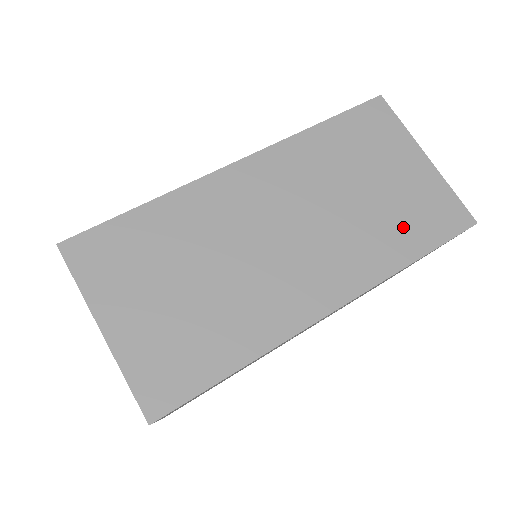
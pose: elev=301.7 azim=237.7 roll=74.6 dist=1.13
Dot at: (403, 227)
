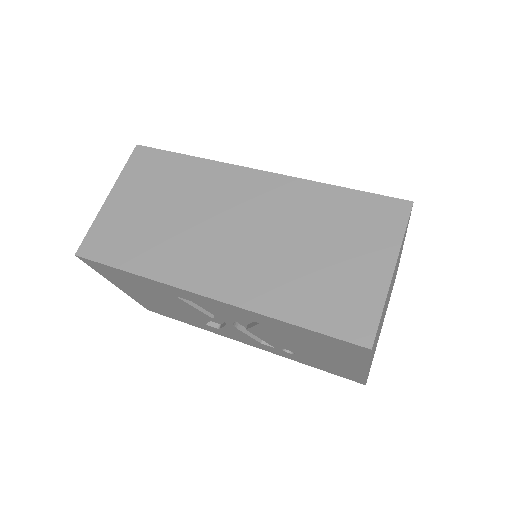
Dot at: (310, 296)
